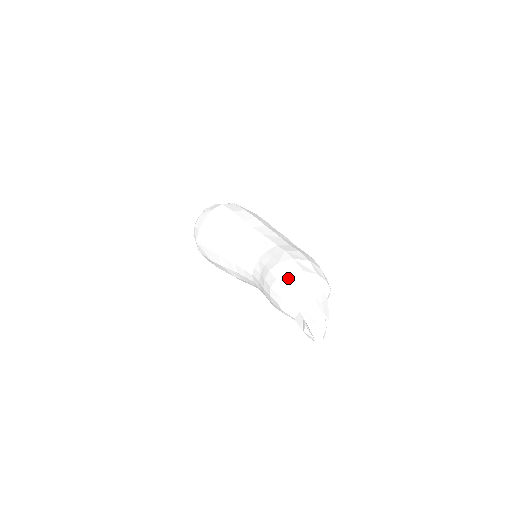
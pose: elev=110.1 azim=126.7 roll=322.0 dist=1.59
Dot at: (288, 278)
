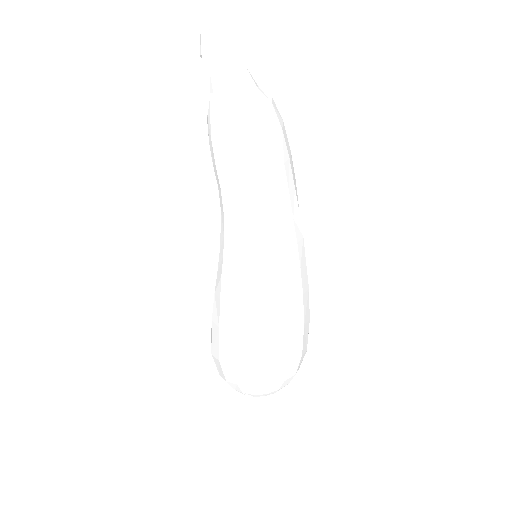
Dot at: occluded
